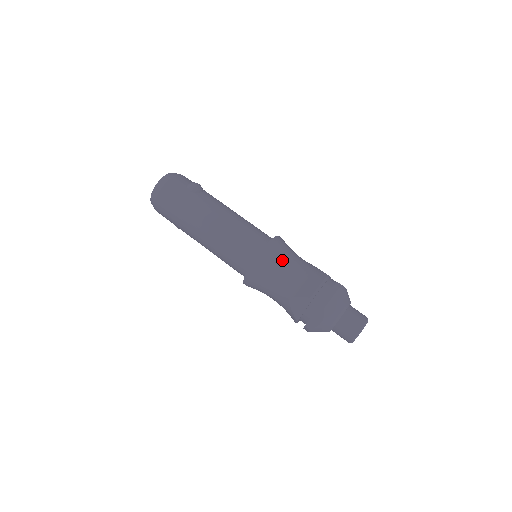
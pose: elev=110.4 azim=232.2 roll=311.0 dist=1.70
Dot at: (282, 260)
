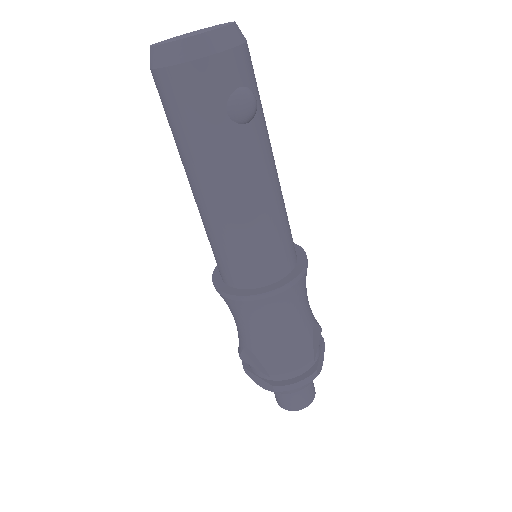
Dot at: (276, 315)
